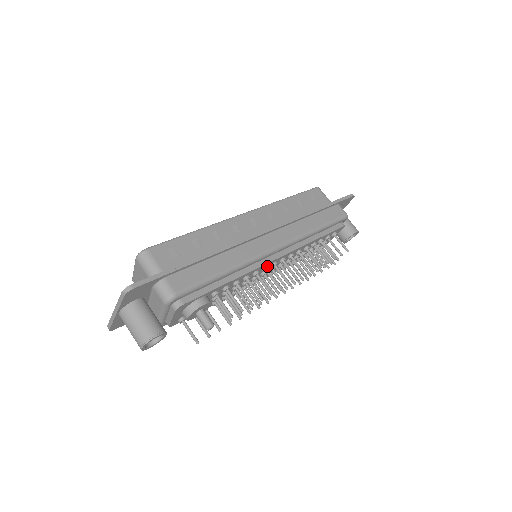
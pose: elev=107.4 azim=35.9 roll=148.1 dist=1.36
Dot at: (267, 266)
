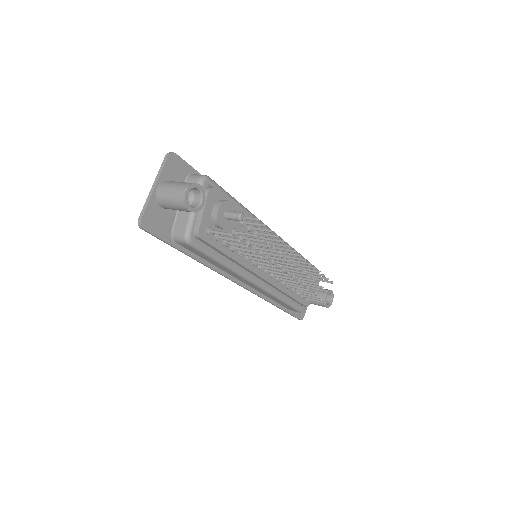
Dot at: (270, 241)
